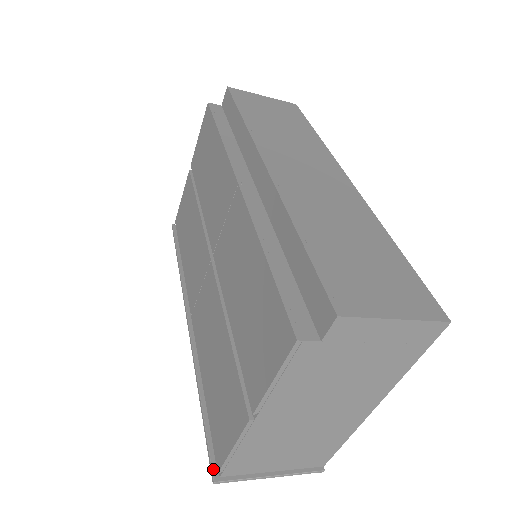
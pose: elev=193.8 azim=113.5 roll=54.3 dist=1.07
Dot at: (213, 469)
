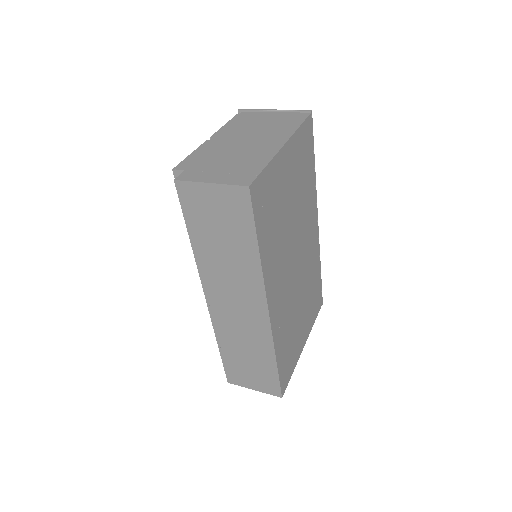
Dot at: occluded
